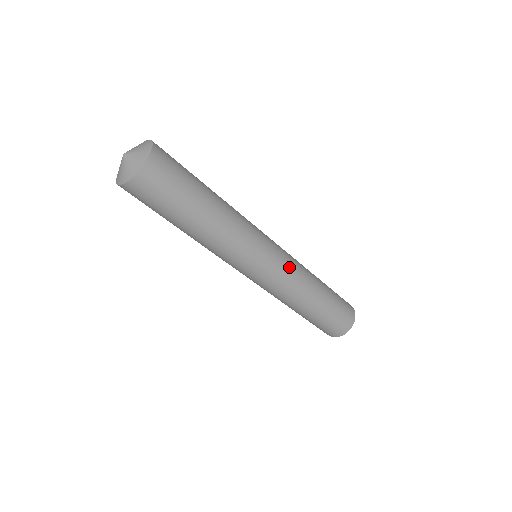
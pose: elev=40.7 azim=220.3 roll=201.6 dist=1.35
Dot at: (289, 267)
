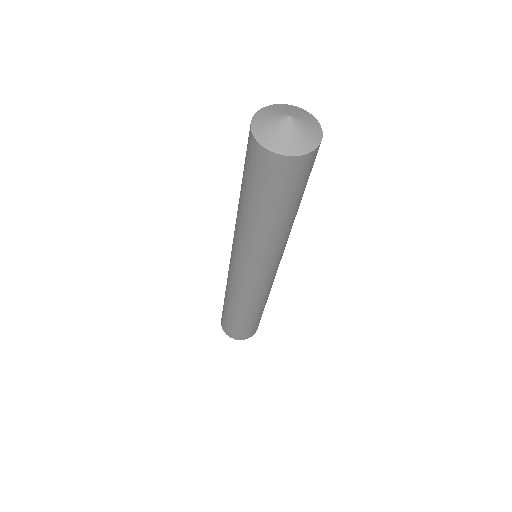
Dot at: (267, 288)
